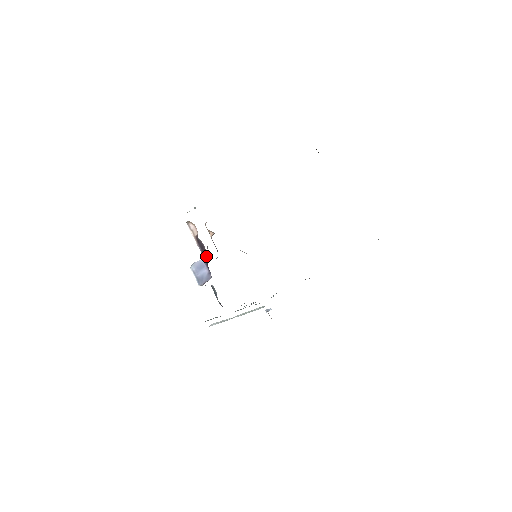
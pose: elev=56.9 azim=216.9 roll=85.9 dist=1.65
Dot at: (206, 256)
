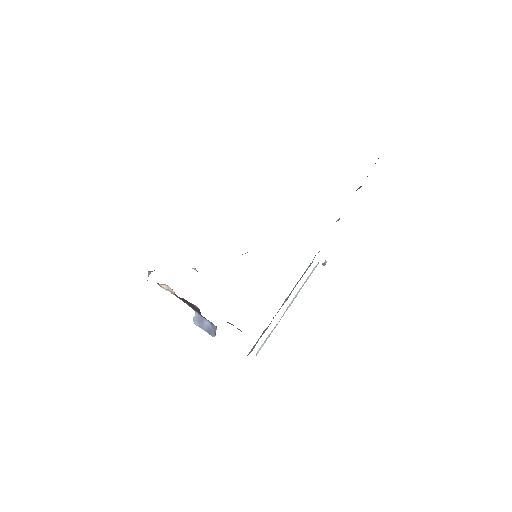
Dot at: (196, 309)
